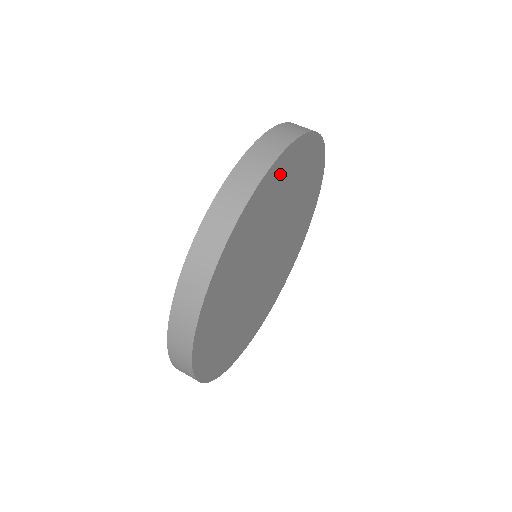
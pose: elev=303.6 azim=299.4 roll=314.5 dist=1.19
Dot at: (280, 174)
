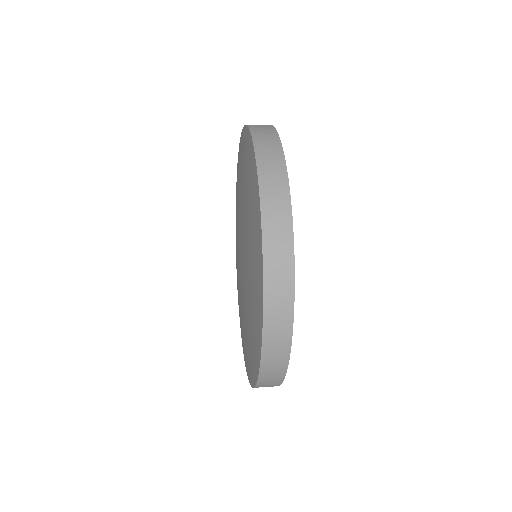
Dot at: occluded
